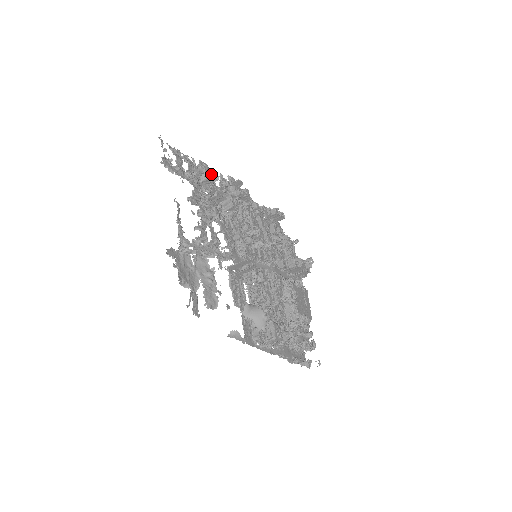
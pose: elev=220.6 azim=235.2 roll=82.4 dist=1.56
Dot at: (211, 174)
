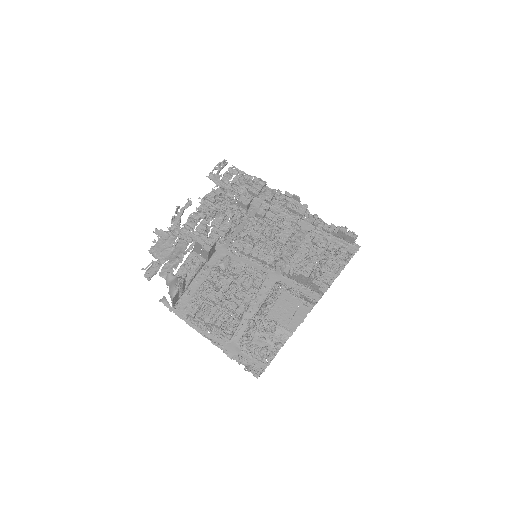
Dot at: (261, 188)
